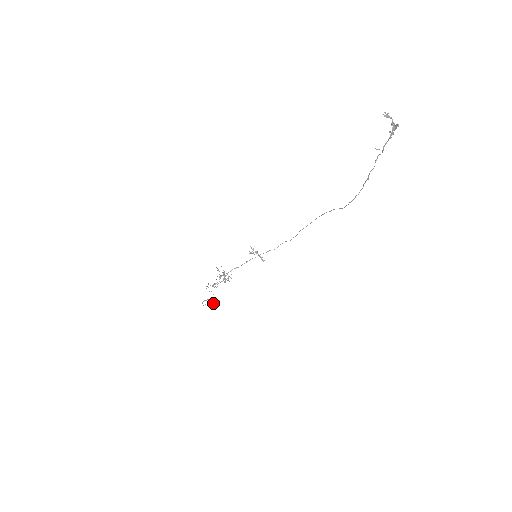
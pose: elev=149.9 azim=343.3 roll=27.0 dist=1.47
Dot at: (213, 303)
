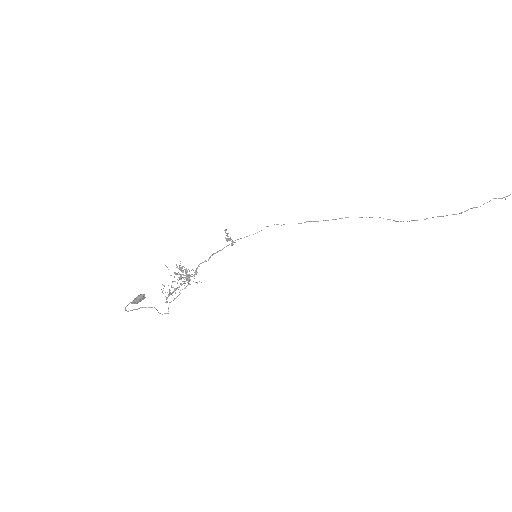
Dot at: (137, 302)
